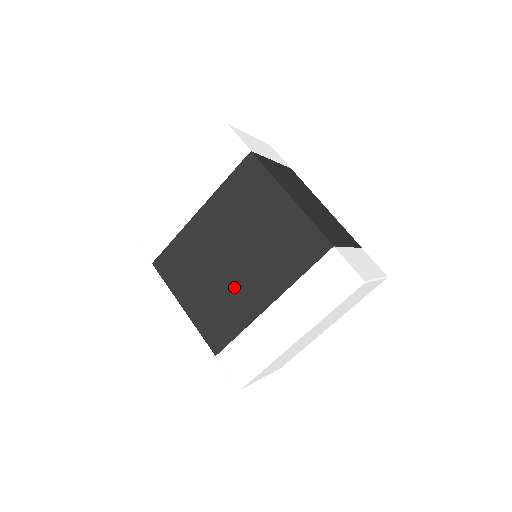
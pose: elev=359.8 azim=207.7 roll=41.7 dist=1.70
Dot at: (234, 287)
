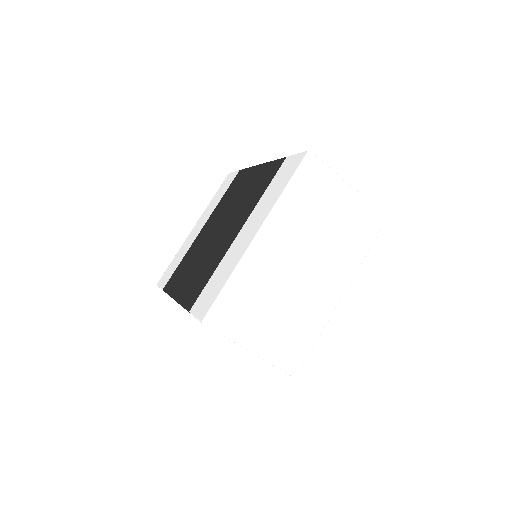
Dot at: (215, 247)
